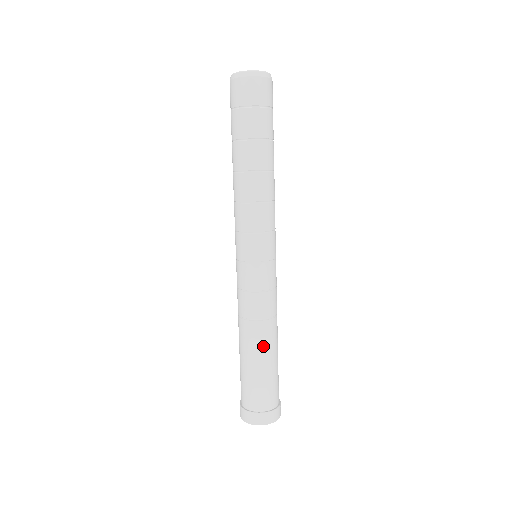
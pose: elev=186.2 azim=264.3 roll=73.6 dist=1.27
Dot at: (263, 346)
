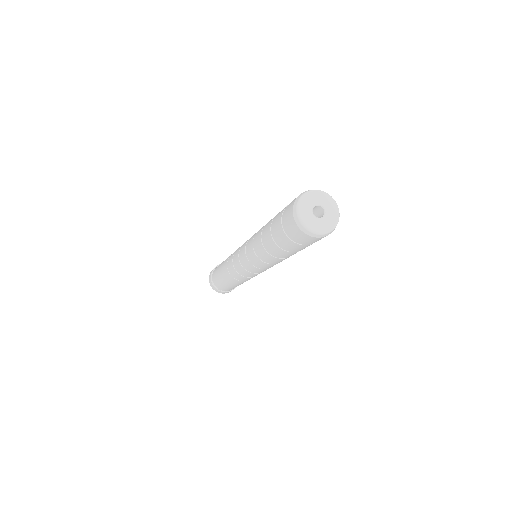
Dot at: occluded
